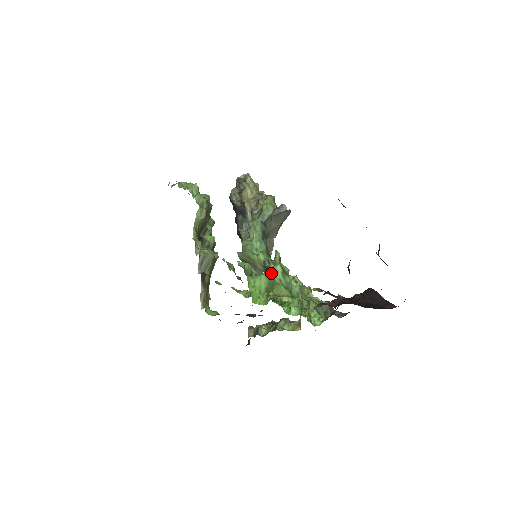
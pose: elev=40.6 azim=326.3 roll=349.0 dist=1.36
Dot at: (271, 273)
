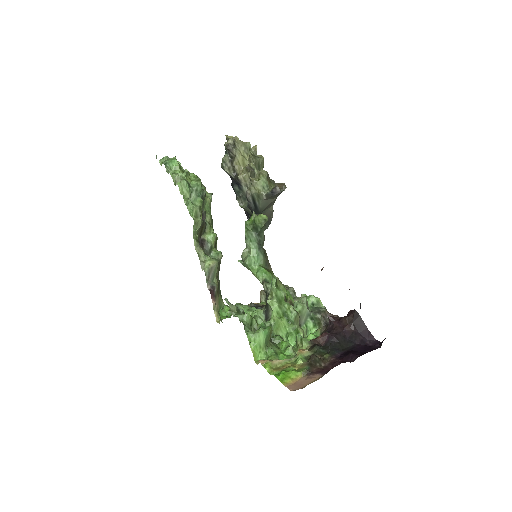
Dot at: (269, 305)
